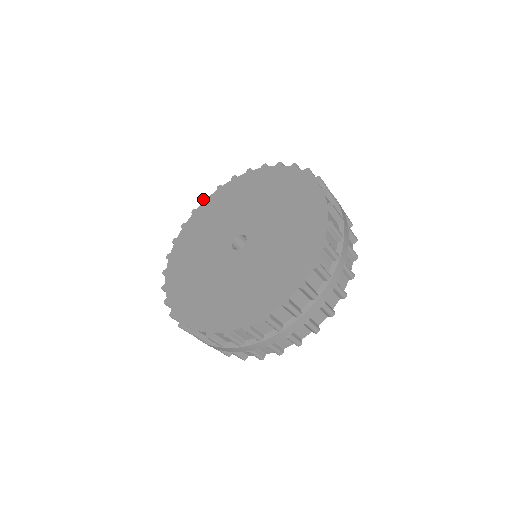
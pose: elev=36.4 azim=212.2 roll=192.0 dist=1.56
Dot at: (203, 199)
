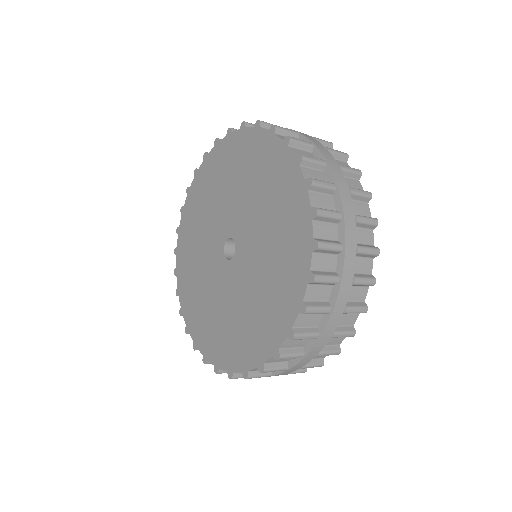
Dot at: (256, 121)
